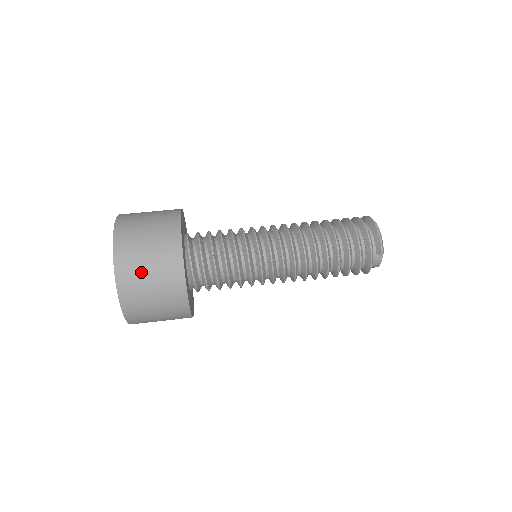
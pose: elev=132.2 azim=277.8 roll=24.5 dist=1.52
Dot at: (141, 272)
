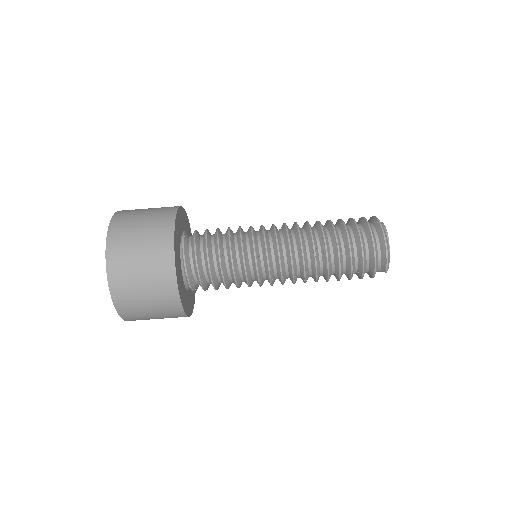
Dot at: (138, 300)
